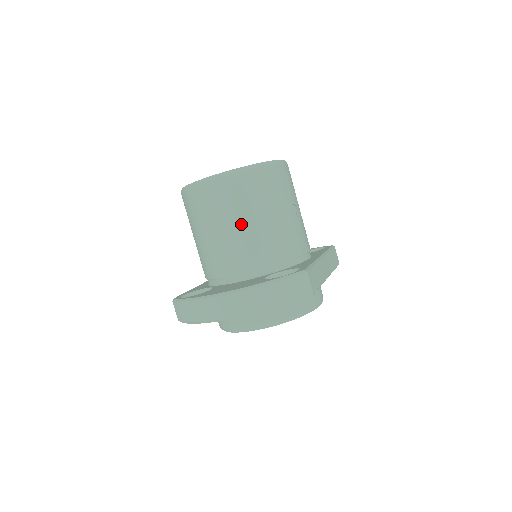
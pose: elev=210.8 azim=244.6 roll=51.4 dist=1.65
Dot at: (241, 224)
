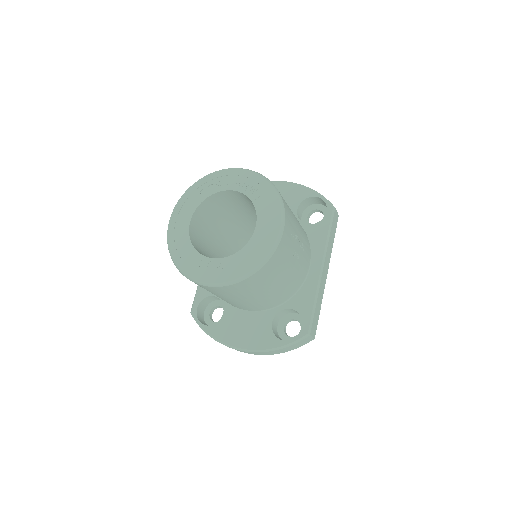
Dot at: (245, 300)
